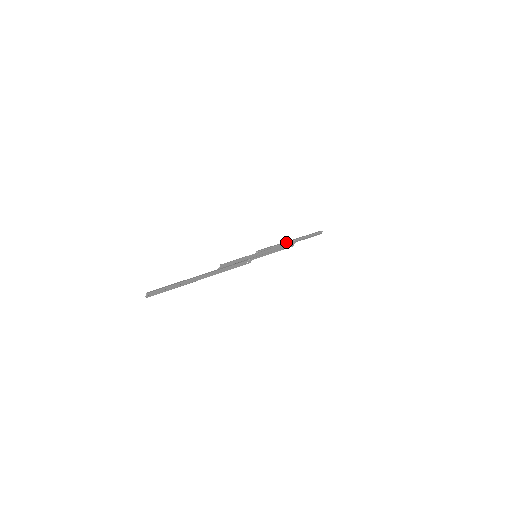
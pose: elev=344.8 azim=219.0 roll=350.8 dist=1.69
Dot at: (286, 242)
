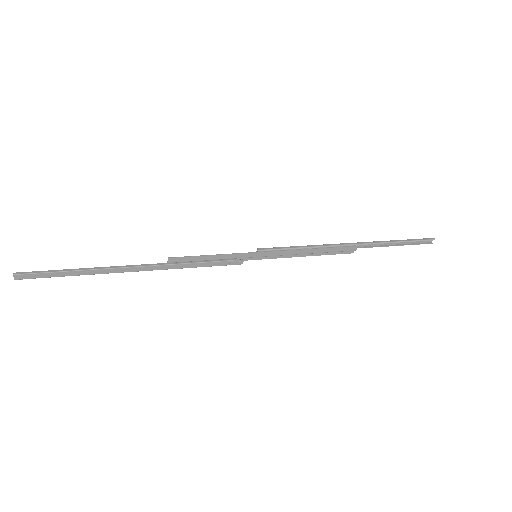
Dot at: (333, 245)
